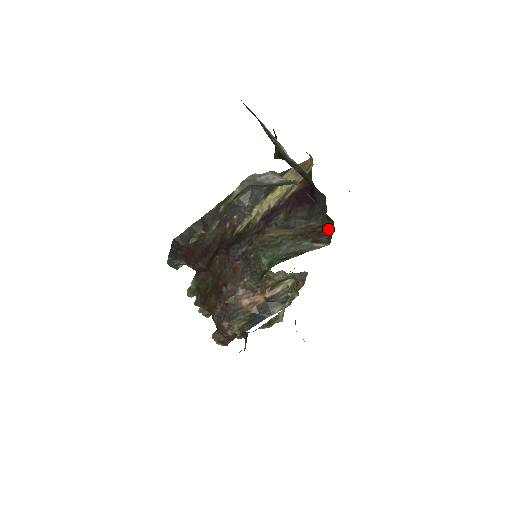
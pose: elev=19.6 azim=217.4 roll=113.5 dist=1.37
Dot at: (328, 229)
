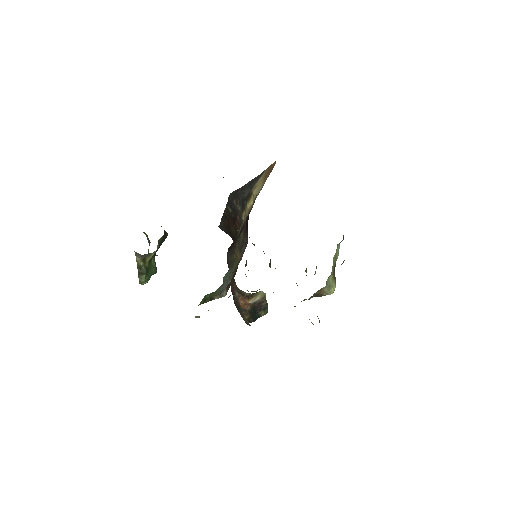
Dot at: (234, 275)
